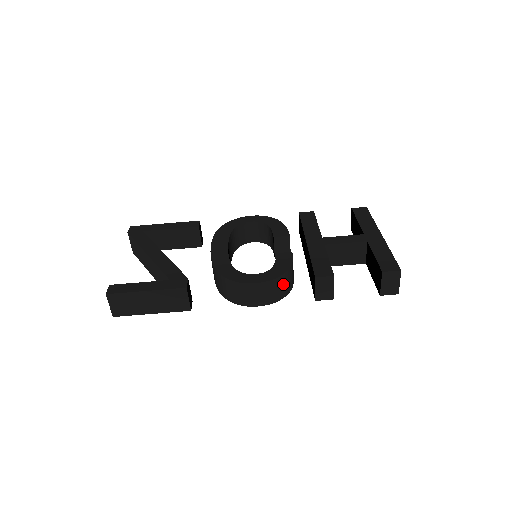
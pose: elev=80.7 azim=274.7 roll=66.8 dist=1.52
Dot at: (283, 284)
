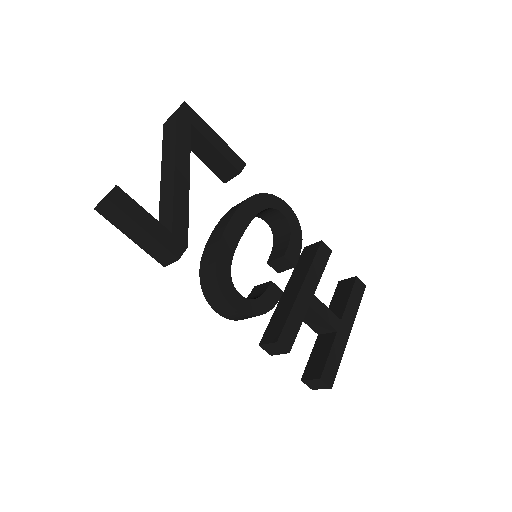
Dot at: (251, 317)
